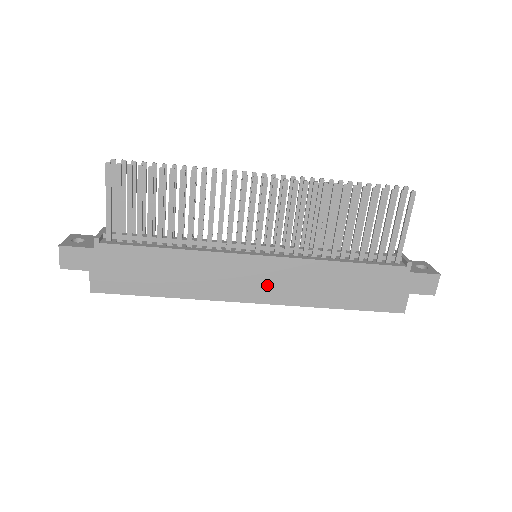
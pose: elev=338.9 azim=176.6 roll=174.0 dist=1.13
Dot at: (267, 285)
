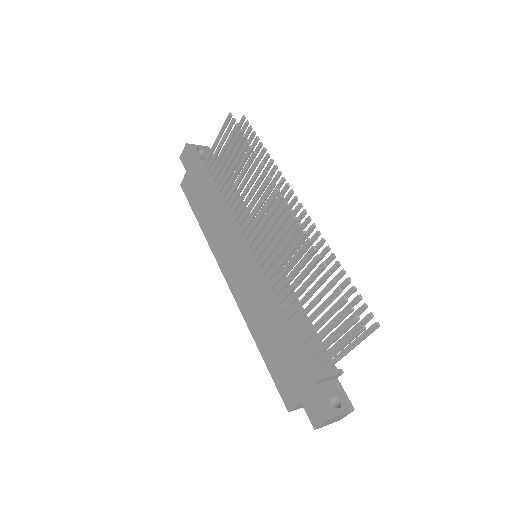
Dot at: (239, 279)
